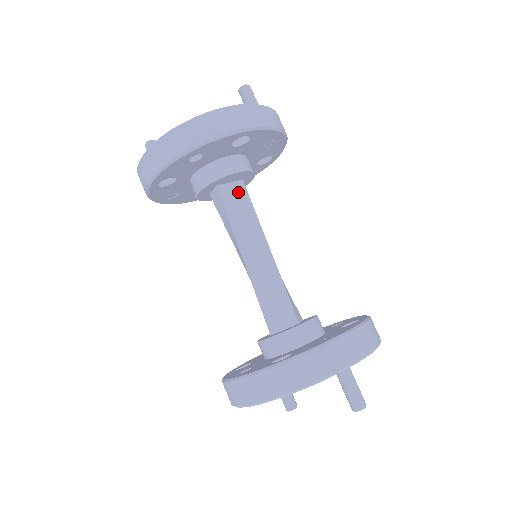
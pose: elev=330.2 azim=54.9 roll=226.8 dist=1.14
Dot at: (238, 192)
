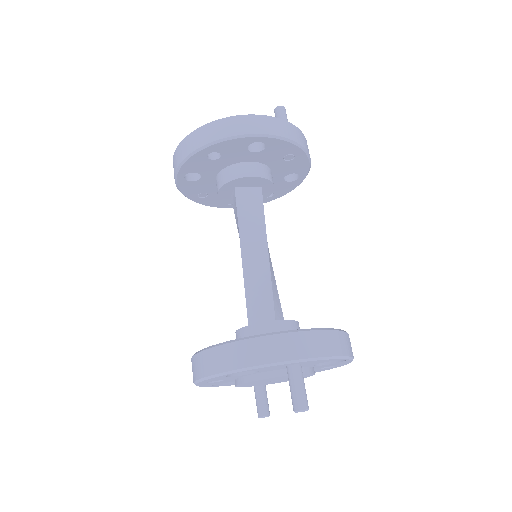
Dot at: (253, 197)
